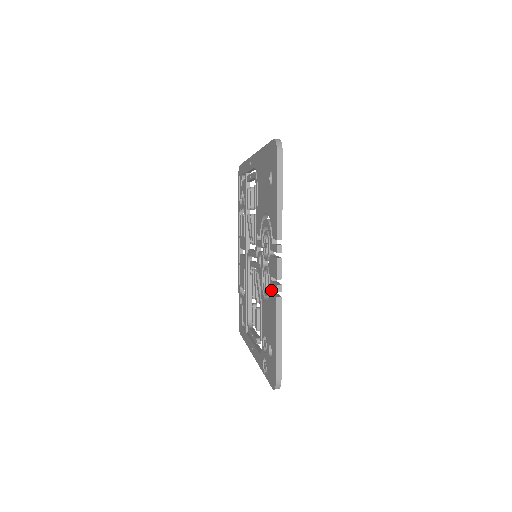
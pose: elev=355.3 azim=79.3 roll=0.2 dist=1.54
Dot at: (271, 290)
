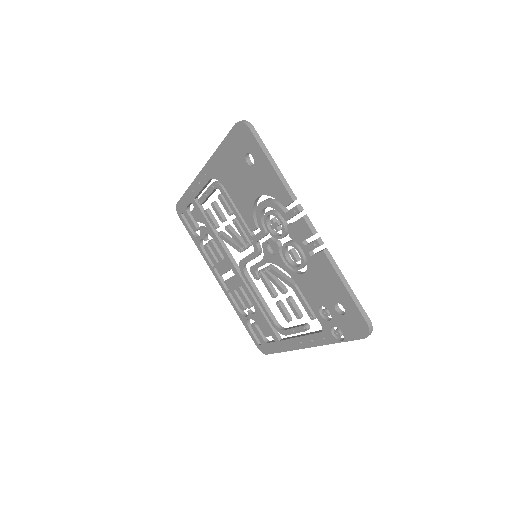
Dot at: (309, 254)
